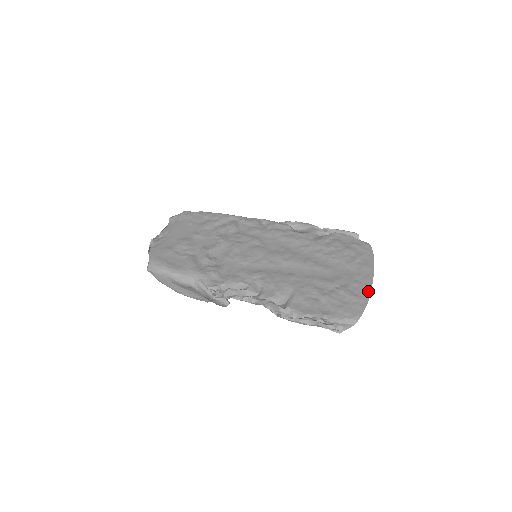
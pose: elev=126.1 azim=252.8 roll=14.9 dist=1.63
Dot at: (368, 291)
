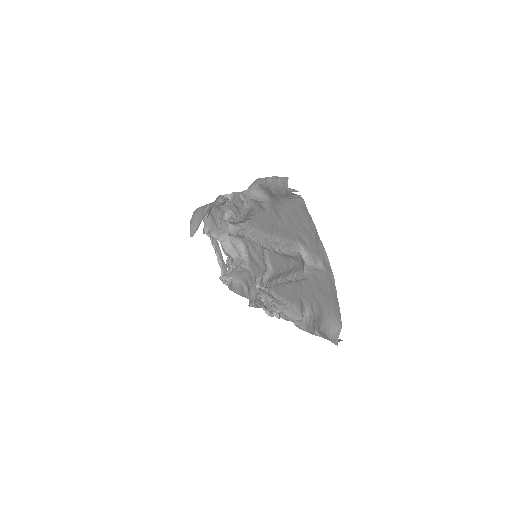
Dot at: occluded
